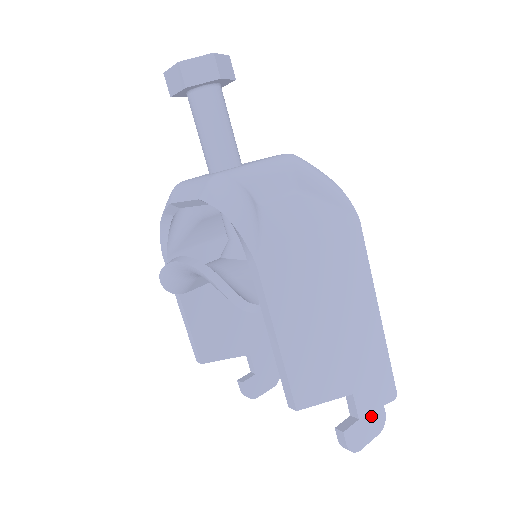
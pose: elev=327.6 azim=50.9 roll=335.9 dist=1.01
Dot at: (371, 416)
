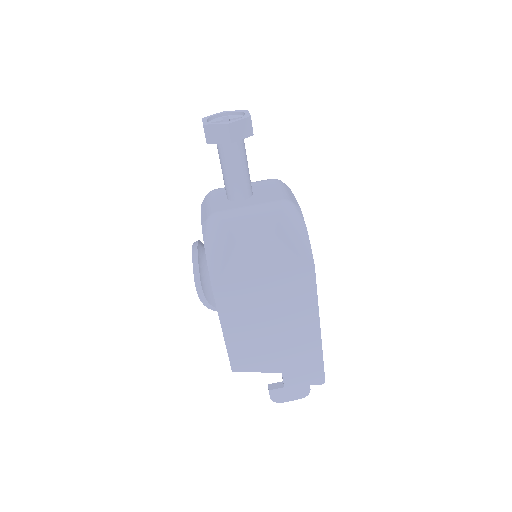
Dot at: (296, 388)
